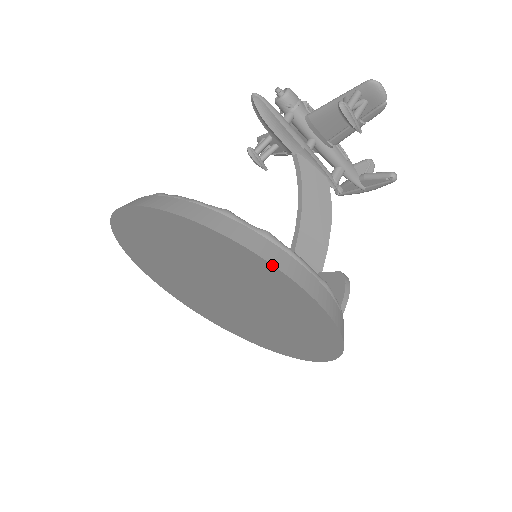
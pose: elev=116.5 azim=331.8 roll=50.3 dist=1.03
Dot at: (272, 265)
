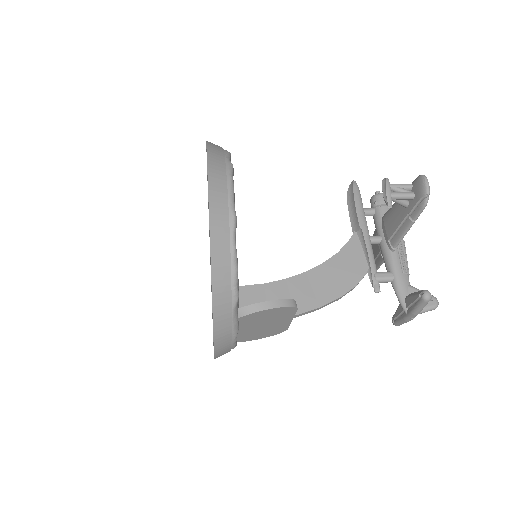
Dot at: (207, 163)
